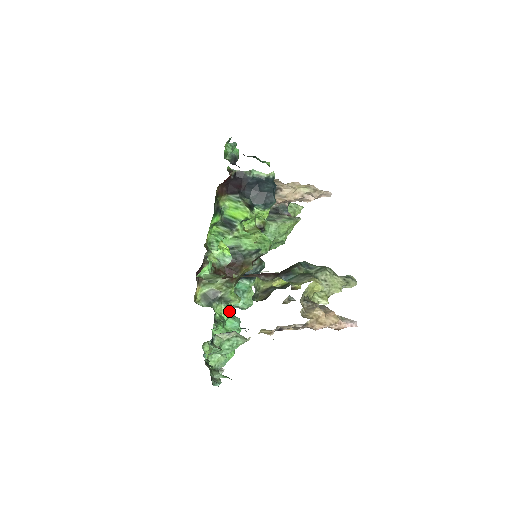
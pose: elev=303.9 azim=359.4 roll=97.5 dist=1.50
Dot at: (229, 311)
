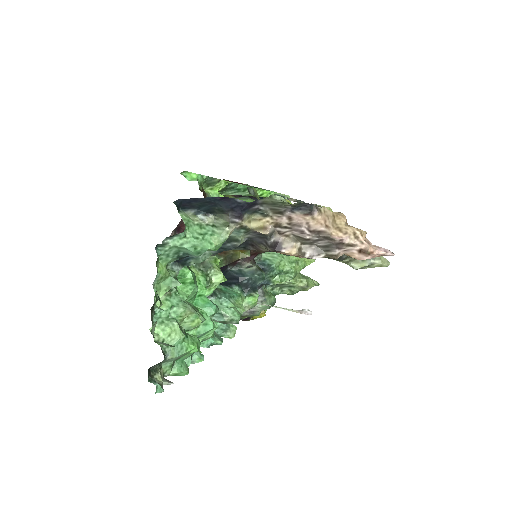
Dot at: occluded
